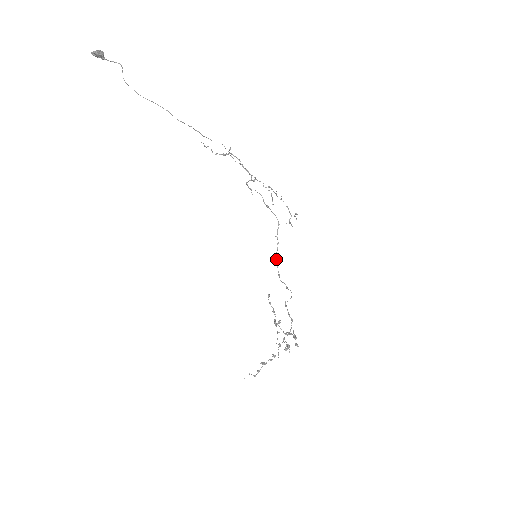
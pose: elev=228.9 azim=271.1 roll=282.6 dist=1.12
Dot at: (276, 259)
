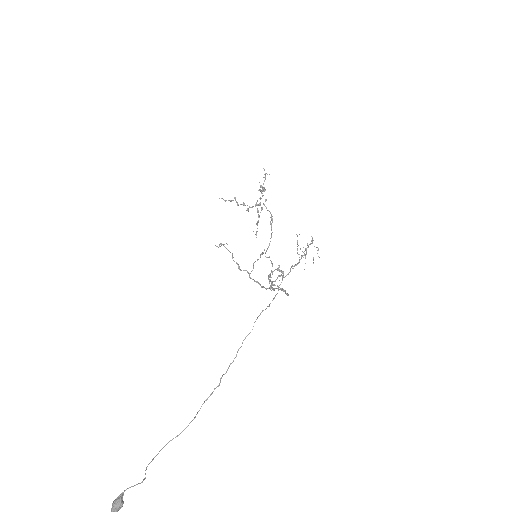
Dot at: (274, 290)
